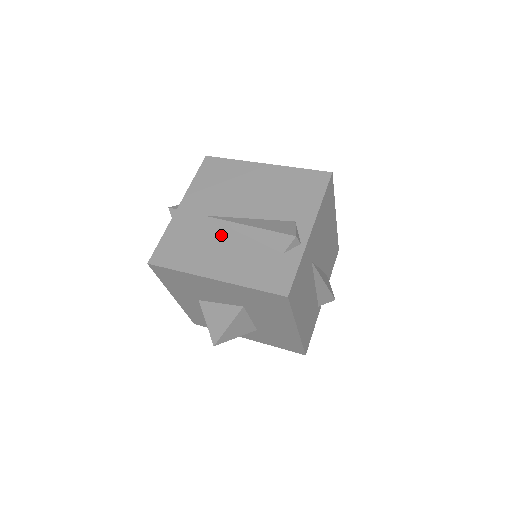
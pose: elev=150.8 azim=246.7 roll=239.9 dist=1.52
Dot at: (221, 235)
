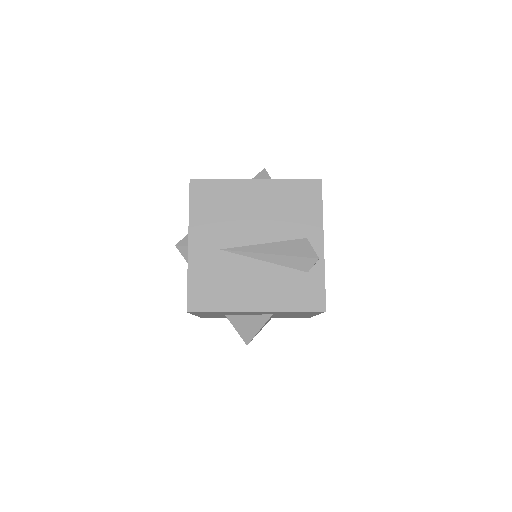
Dot at: (245, 267)
